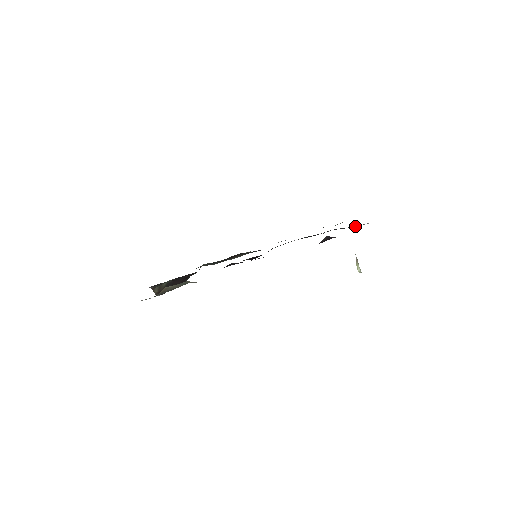
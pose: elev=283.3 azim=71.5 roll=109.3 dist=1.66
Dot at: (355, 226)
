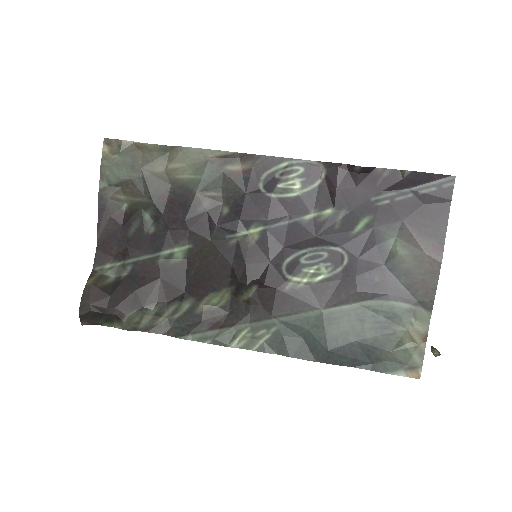
Dot at: (416, 231)
